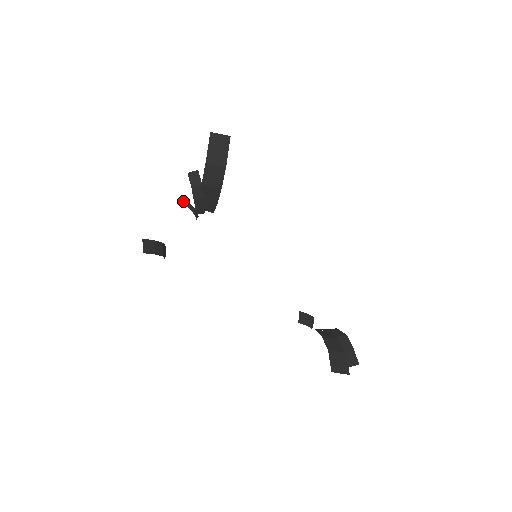
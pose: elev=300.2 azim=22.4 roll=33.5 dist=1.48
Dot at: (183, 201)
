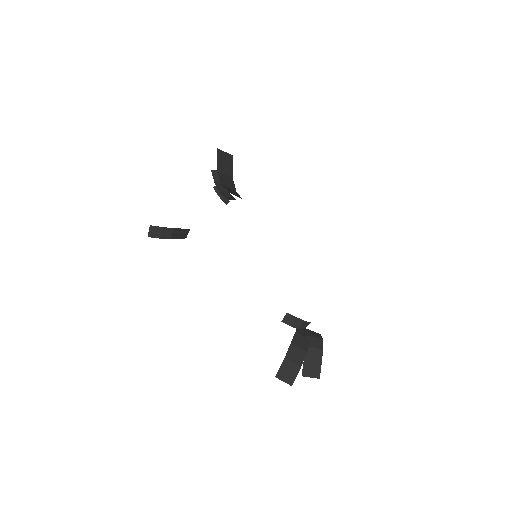
Dot at: (216, 188)
